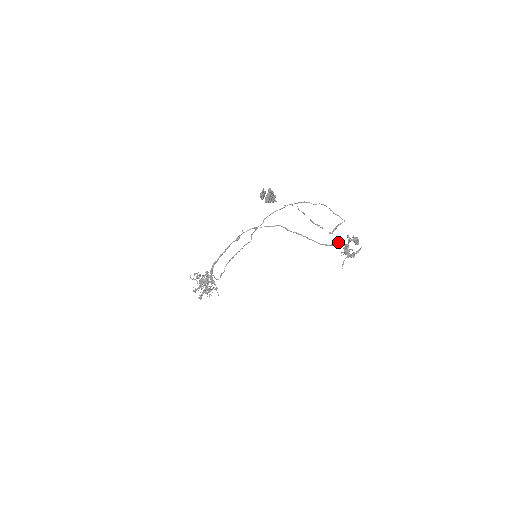
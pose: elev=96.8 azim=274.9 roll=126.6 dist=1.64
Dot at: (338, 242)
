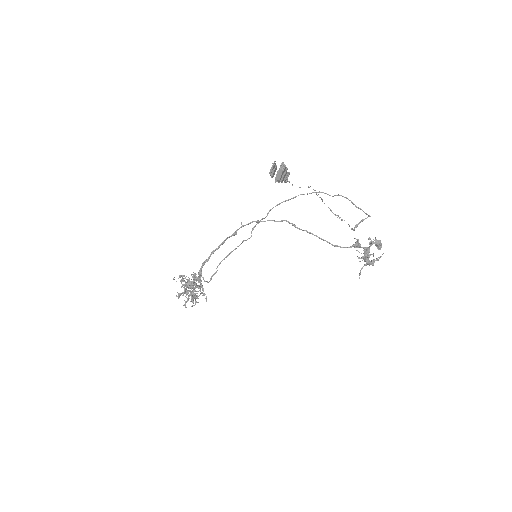
Dot at: (357, 244)
